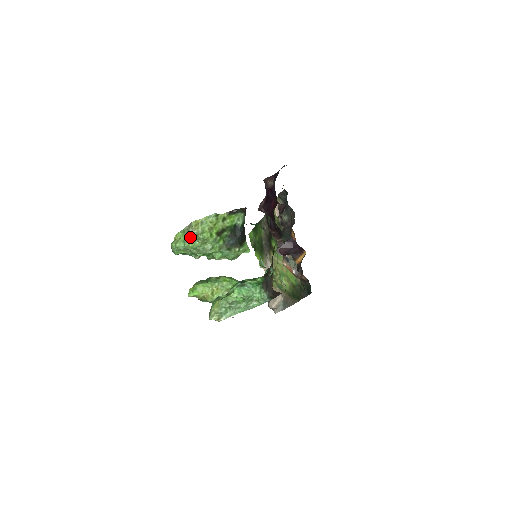
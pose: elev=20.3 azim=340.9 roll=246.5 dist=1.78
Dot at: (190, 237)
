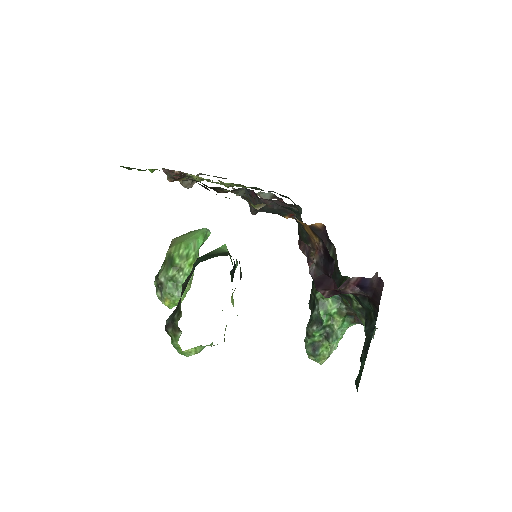
Dot at: occluded
